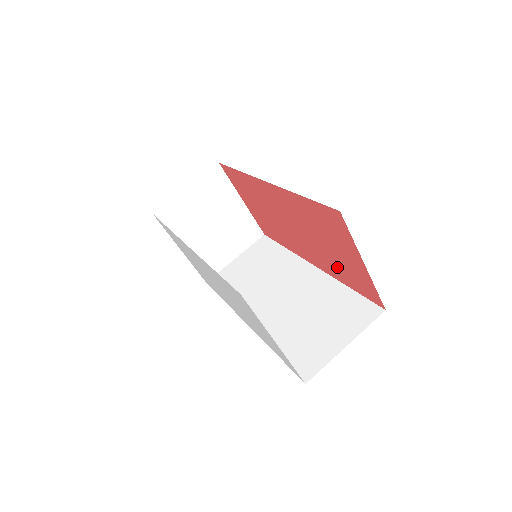
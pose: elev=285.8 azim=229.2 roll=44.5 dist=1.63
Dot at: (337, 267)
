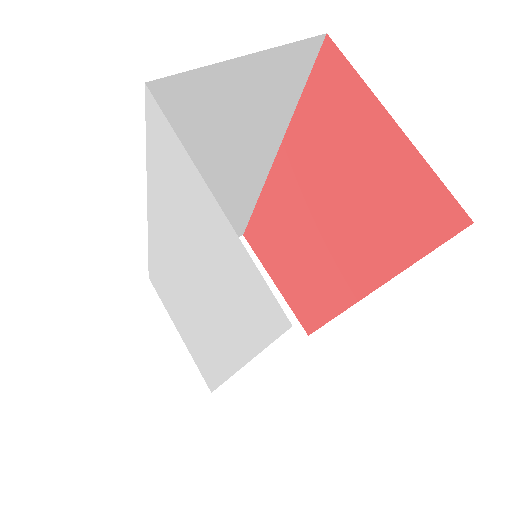
Dot at: (379, 228)
